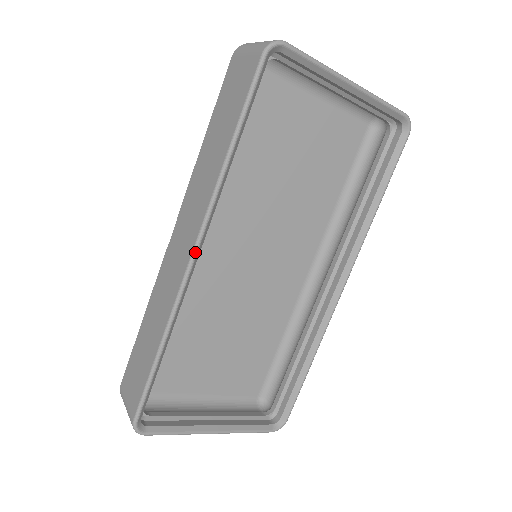
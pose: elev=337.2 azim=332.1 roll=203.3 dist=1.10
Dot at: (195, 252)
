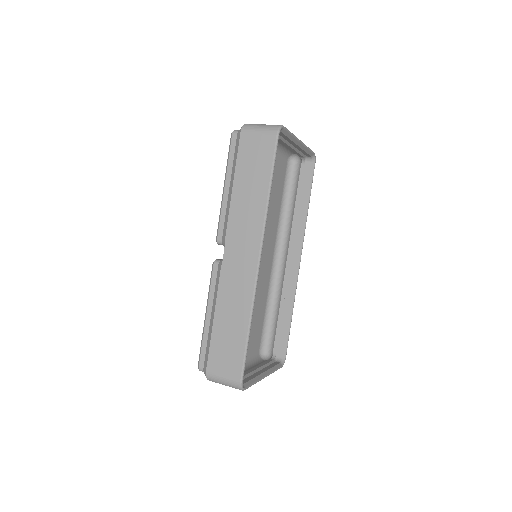
Dot at: (260, 259)
